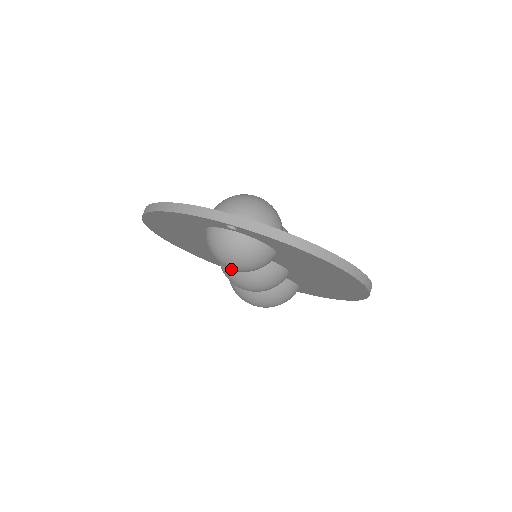
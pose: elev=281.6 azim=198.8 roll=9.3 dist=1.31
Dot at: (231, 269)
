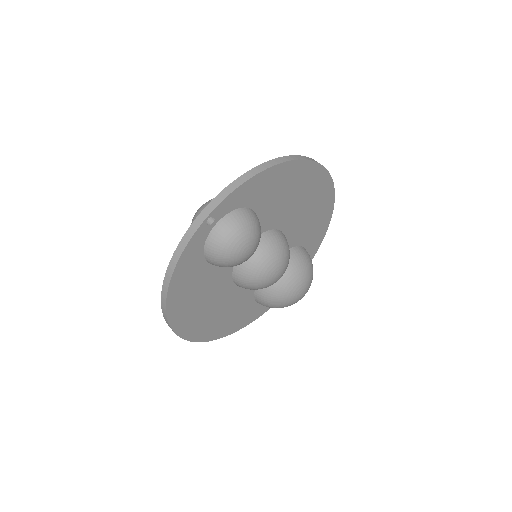
Dot at: (248, 253)
